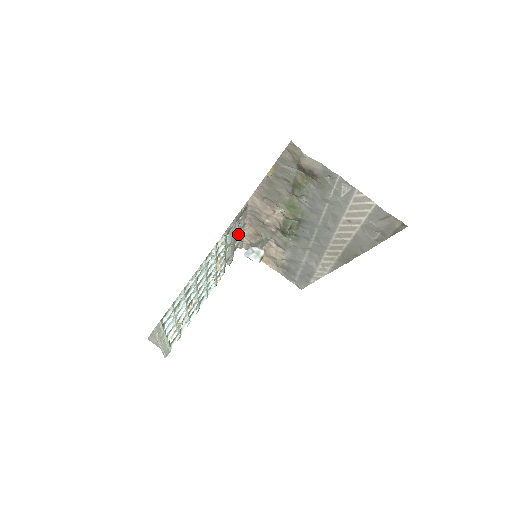
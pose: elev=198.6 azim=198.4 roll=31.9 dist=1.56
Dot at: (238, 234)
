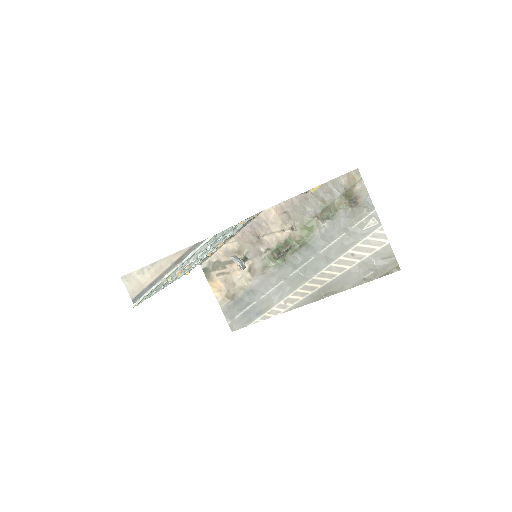
Dot at: occluded
